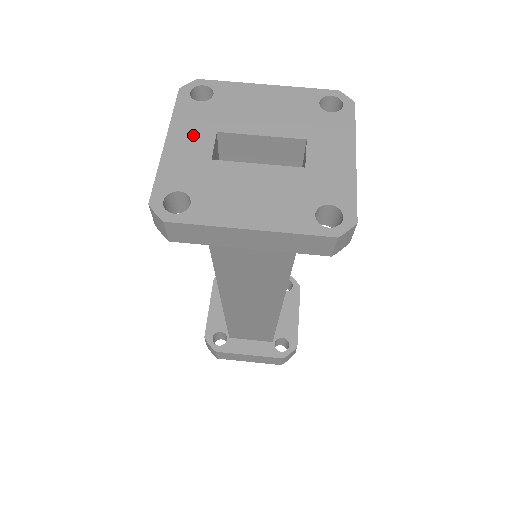
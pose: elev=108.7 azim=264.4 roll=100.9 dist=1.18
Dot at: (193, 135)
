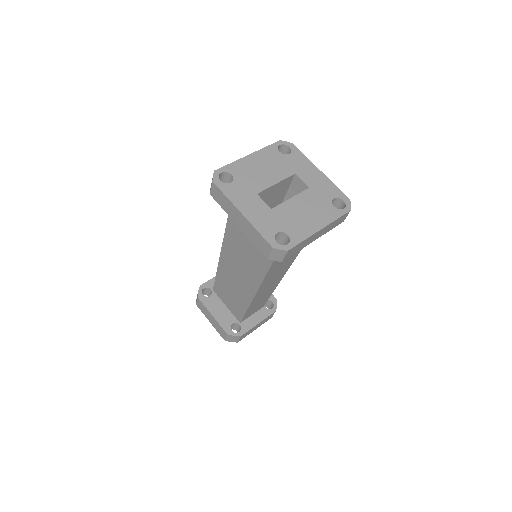
Dot at: (249, 202)
